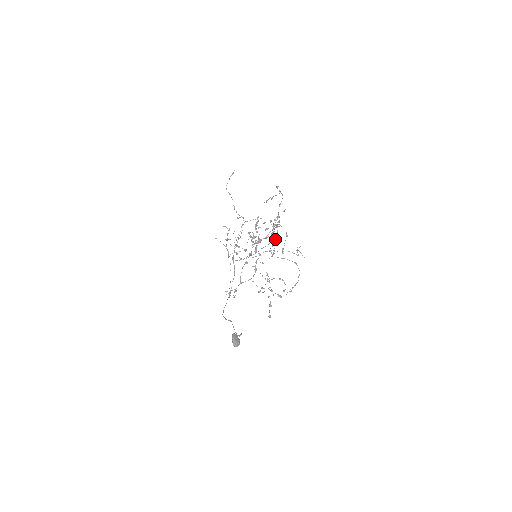
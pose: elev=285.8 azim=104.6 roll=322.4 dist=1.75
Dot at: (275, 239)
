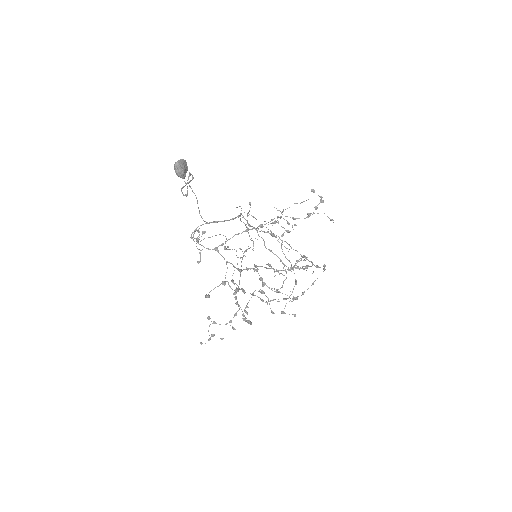
Dot at: occluded
